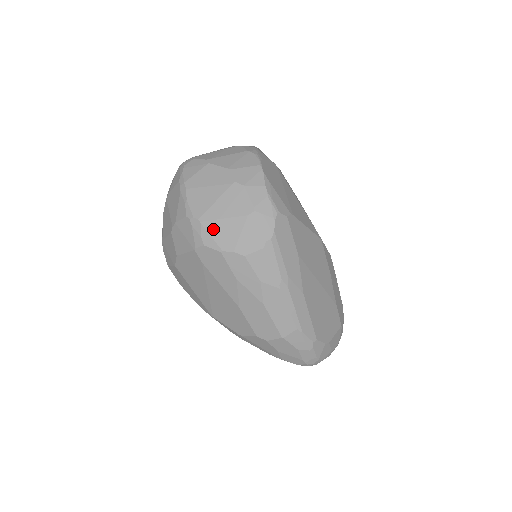
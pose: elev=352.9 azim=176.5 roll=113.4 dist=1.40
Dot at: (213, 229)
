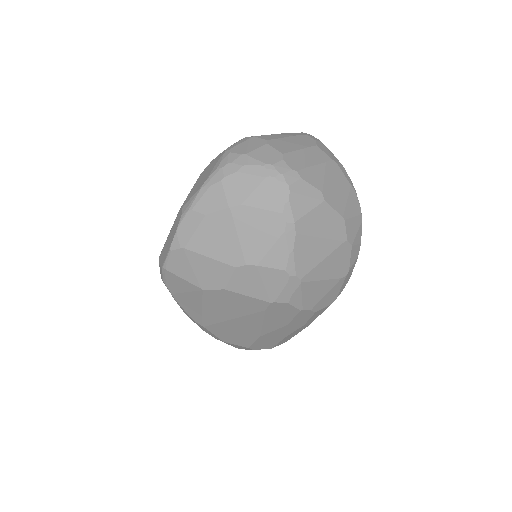
Dot at: (308, 290)
